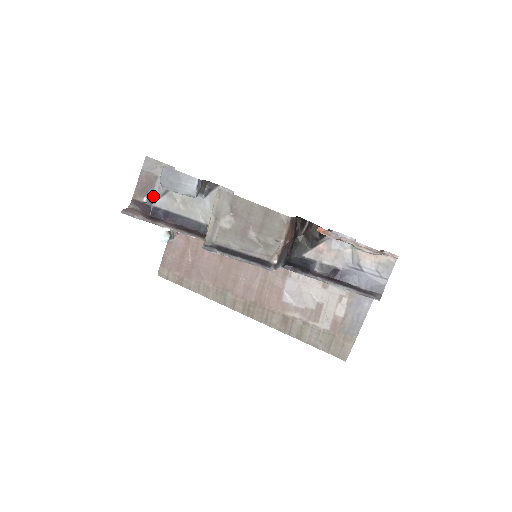
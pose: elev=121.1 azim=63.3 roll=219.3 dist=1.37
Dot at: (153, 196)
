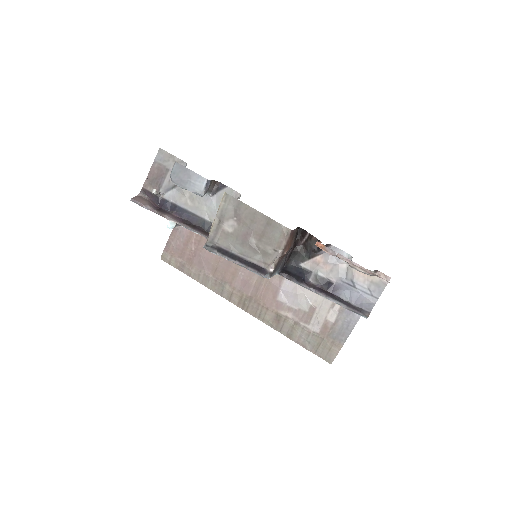
Dot at: (163, 188)
